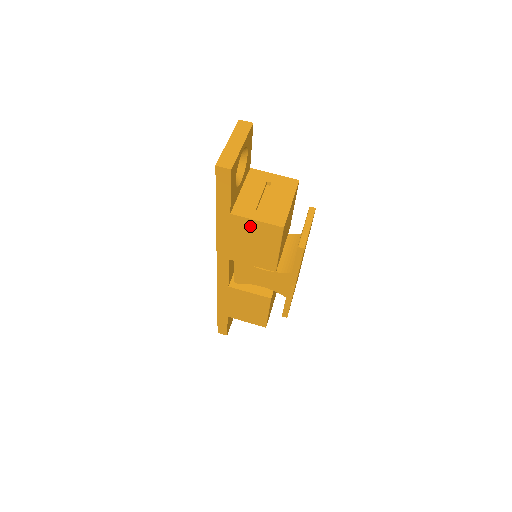
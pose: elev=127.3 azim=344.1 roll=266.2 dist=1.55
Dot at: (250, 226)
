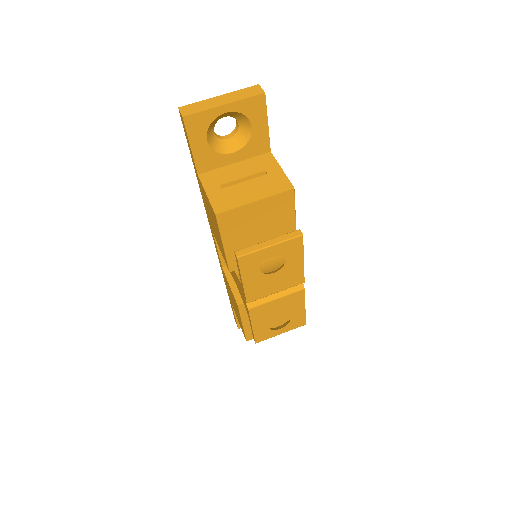
Dot at: occluded
